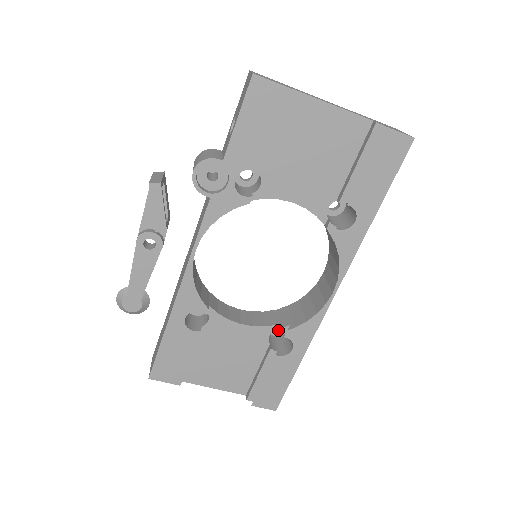
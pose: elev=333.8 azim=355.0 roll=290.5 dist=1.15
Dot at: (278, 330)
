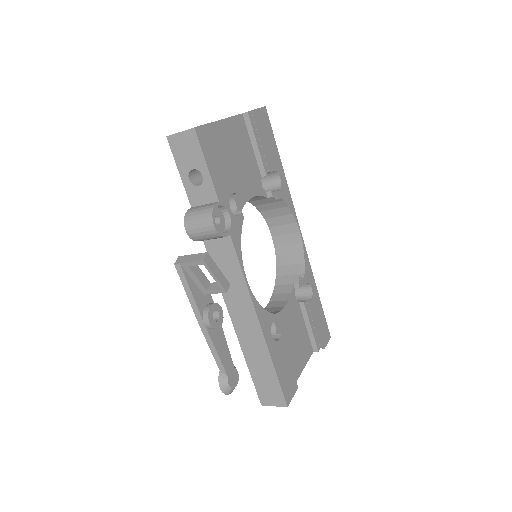
Dot at: (298, 287)
